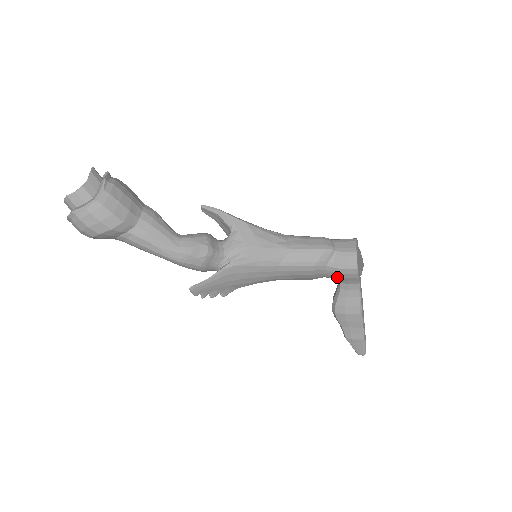
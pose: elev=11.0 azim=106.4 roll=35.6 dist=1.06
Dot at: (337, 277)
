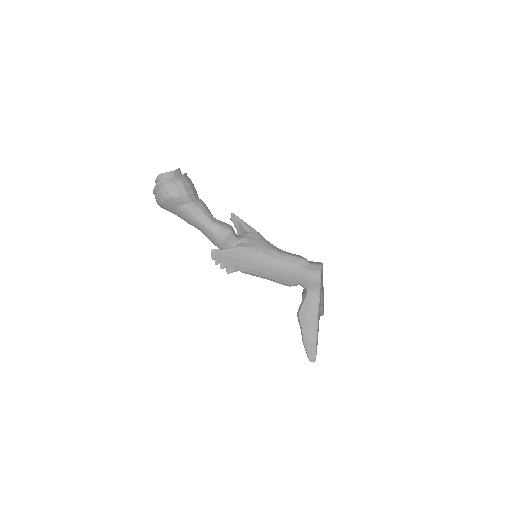
Dot at: (306, 281)
